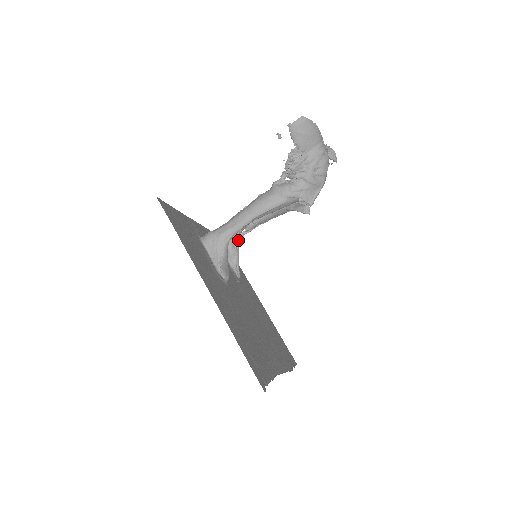
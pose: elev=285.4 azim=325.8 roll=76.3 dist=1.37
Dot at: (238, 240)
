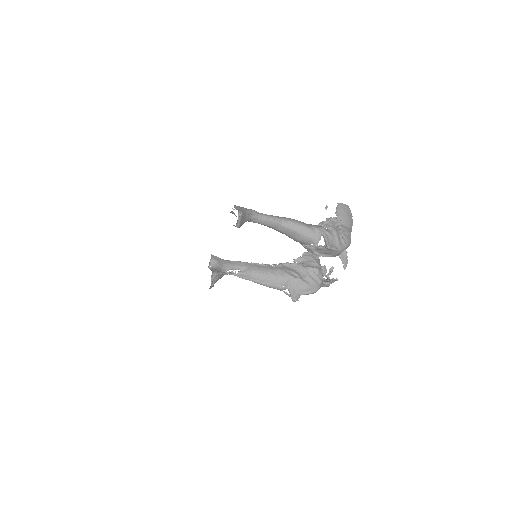
Dot at: (228, 272)
